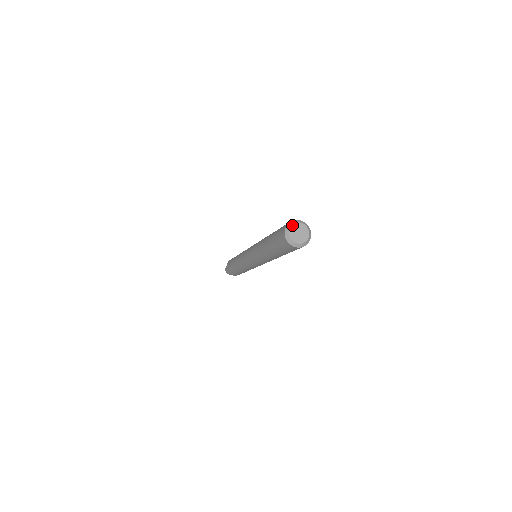
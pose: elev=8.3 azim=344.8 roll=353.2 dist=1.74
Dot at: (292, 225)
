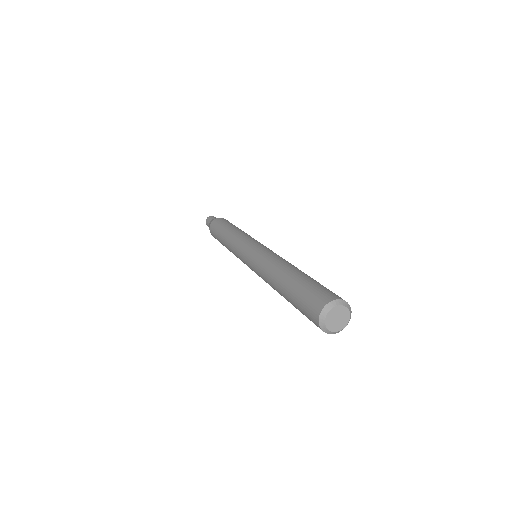
Dot at: (329, 311)
